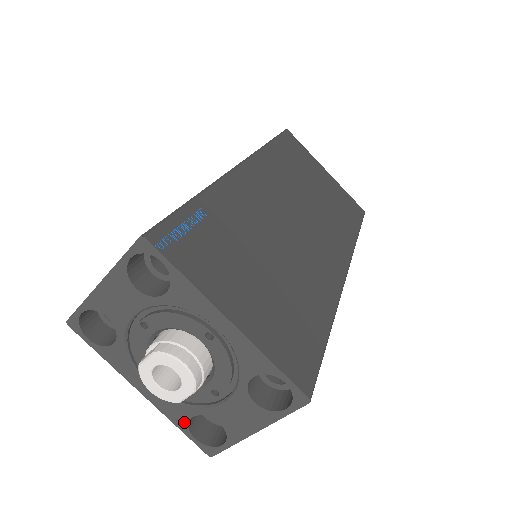
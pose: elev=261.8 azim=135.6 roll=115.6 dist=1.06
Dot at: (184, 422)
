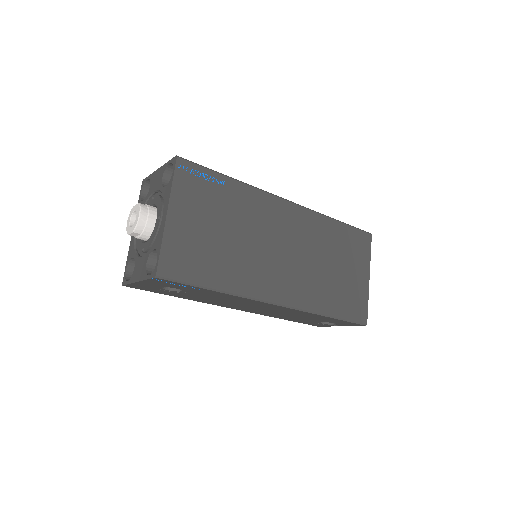
Dot at: (130, 258)
